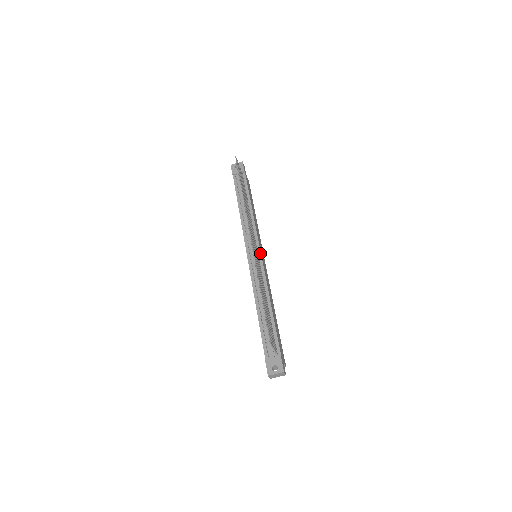
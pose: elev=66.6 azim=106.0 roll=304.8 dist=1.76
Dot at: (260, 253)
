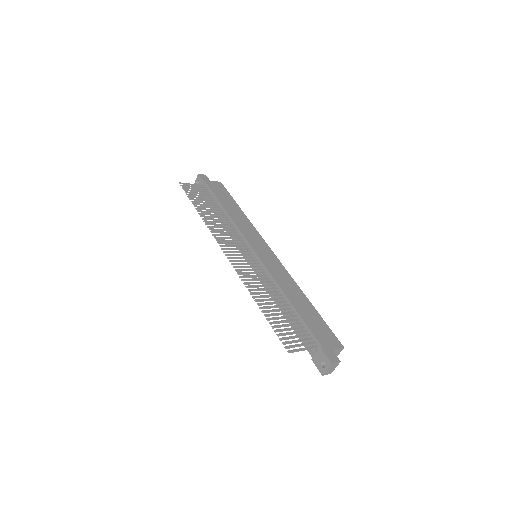
Dot at: (254, 253)
